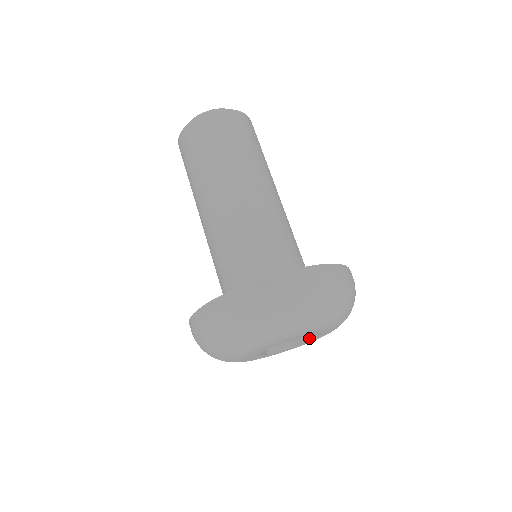
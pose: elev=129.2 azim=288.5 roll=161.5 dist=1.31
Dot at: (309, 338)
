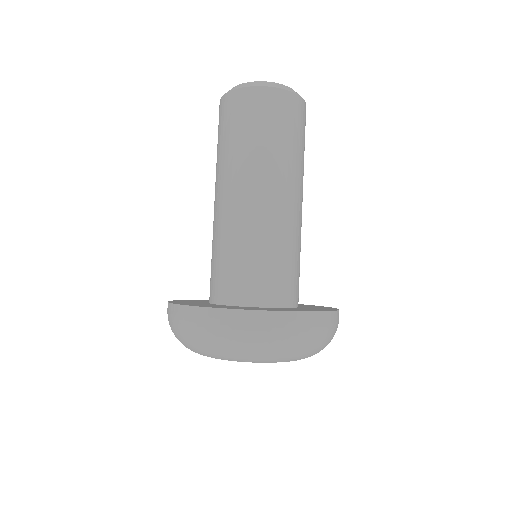
Dot at: occluded
